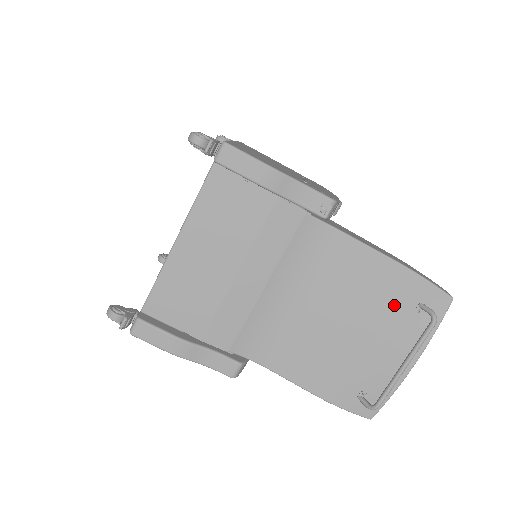
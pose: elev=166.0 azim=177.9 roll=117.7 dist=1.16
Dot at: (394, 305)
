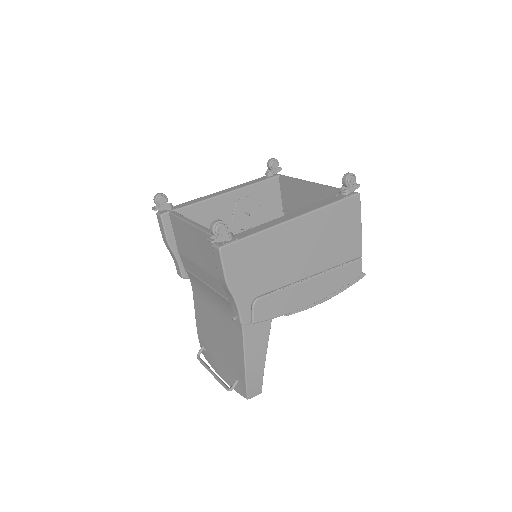
Dot at: (232, 364)
